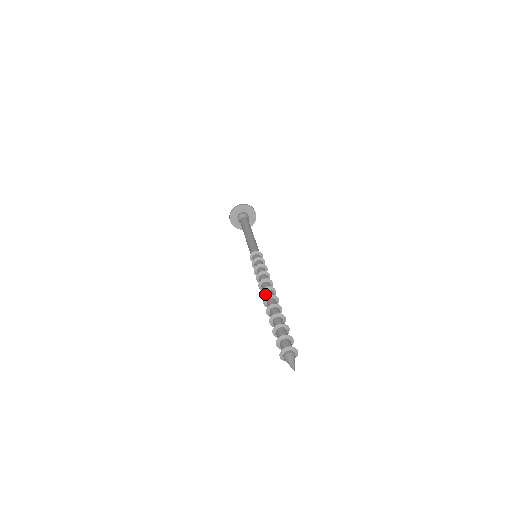
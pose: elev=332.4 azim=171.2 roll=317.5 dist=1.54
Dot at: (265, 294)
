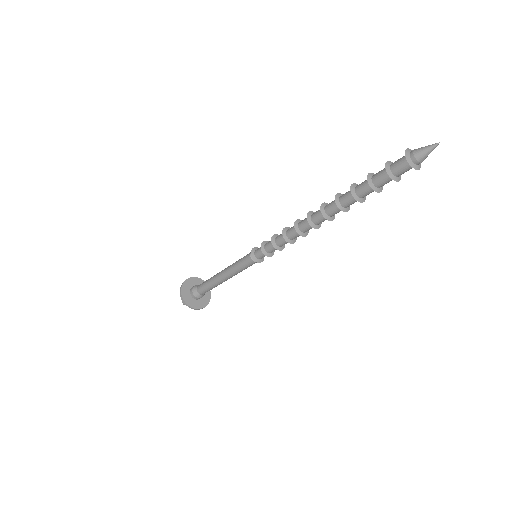
Dot at: (314, 215)
